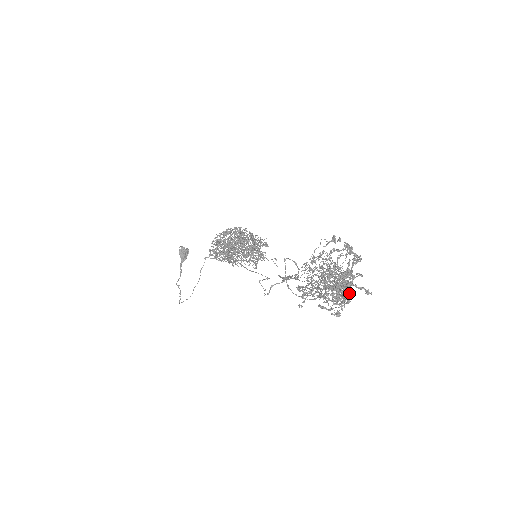
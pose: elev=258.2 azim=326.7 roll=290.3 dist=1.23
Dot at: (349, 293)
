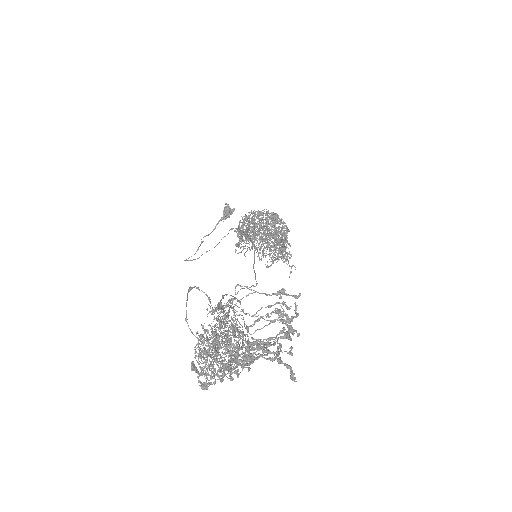
Dot at: (237, 369)
